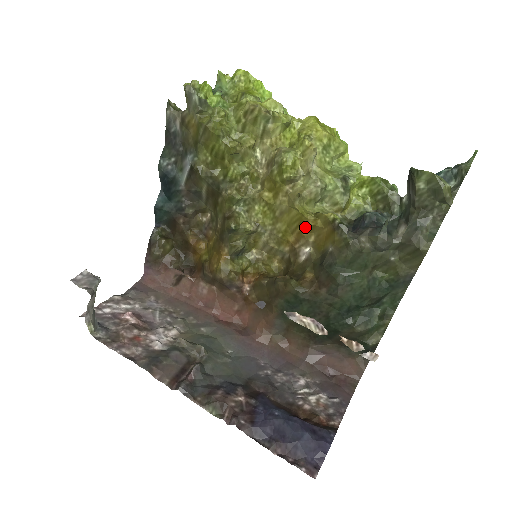
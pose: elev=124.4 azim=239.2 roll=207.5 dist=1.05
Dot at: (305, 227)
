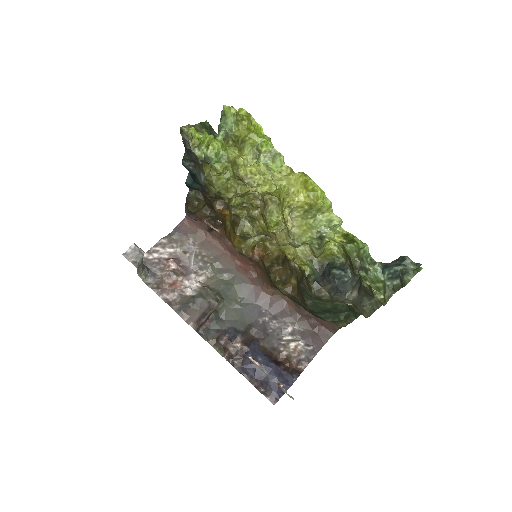
Dot at: occluded
